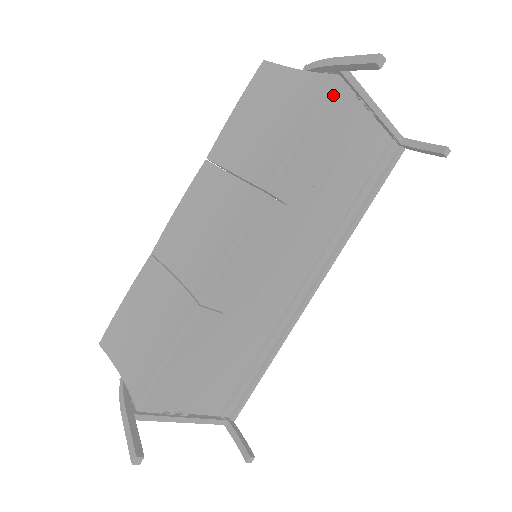
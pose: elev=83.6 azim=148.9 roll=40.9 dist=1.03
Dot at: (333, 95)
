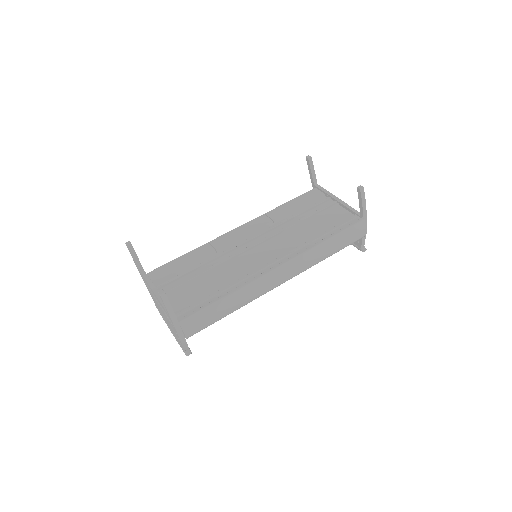
Dot at: (311, 192)
